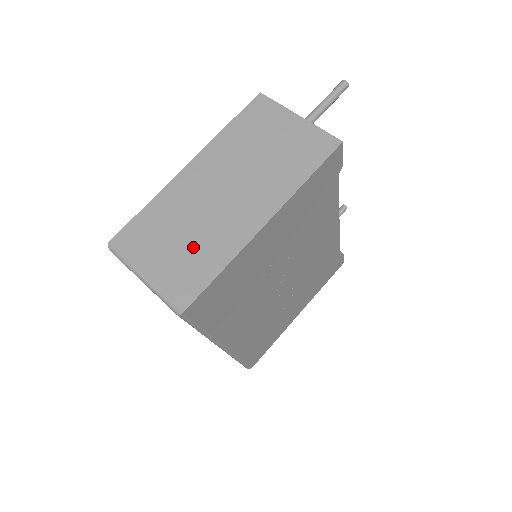
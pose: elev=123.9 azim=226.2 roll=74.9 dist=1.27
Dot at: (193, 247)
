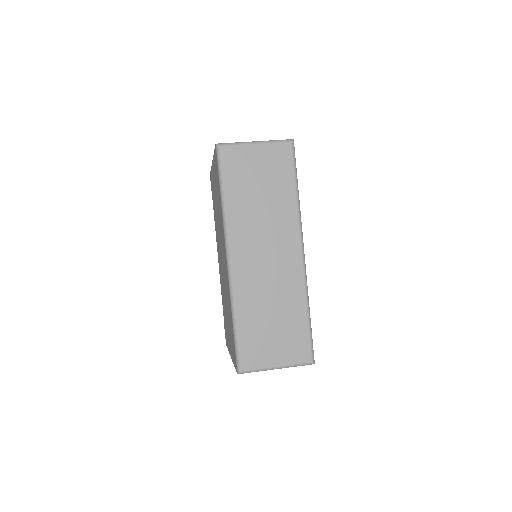
Dot at: occluded
